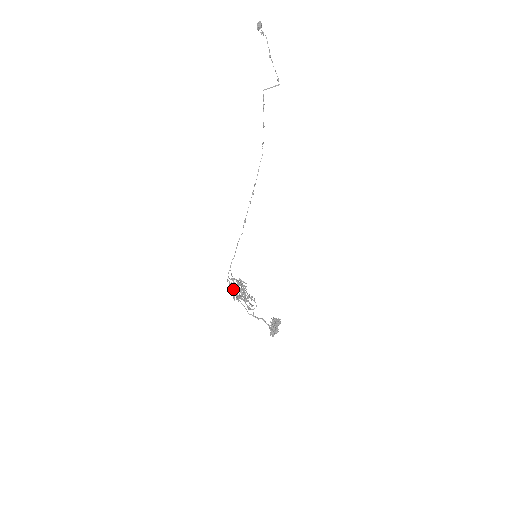
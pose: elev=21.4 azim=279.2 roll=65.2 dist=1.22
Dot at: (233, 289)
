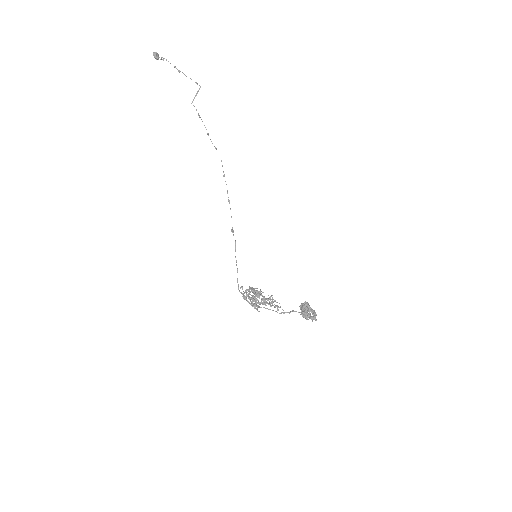
Dot at: (250, 300)
